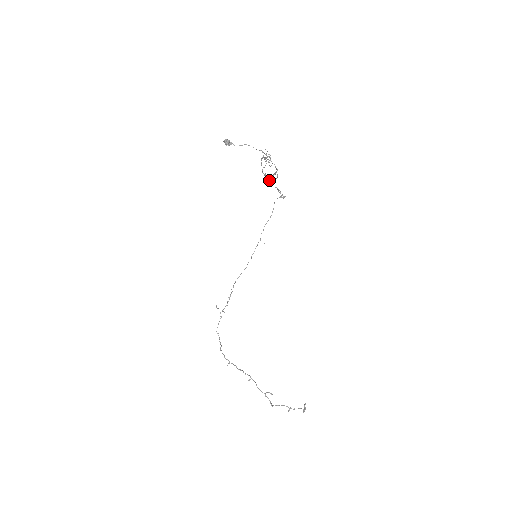
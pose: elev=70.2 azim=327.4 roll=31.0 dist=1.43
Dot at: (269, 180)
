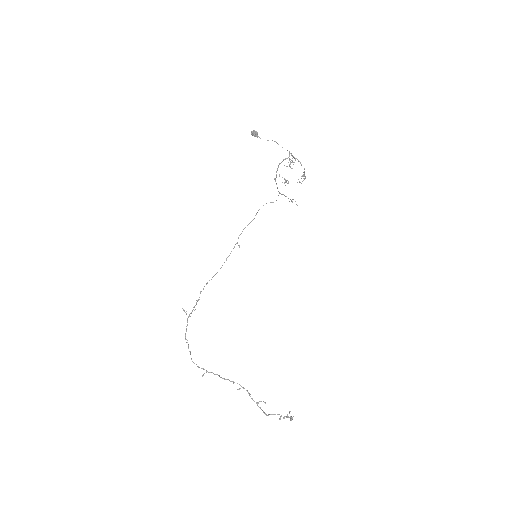
Dot at: (284, 182)
